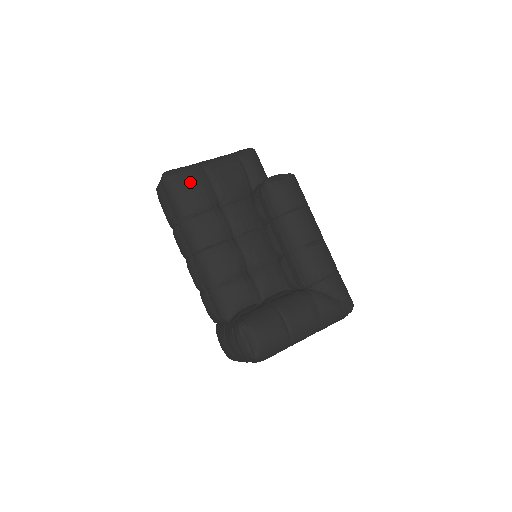
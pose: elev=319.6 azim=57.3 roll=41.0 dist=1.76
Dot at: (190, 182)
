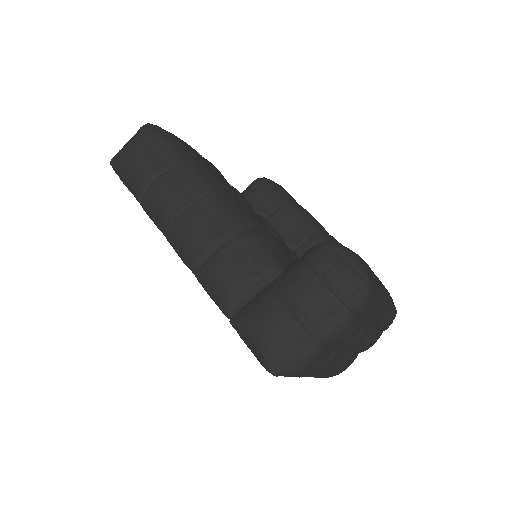
Dot at: (182, 140)
